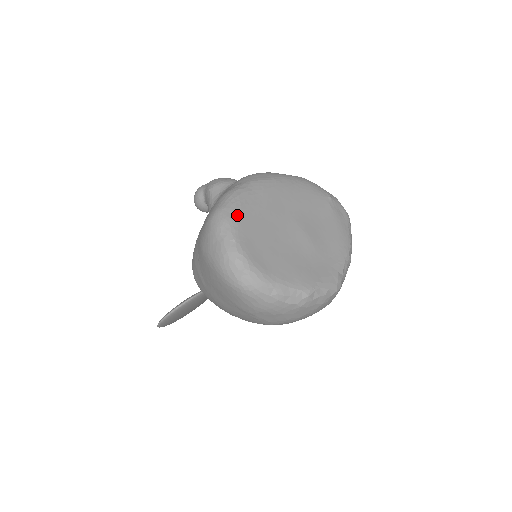
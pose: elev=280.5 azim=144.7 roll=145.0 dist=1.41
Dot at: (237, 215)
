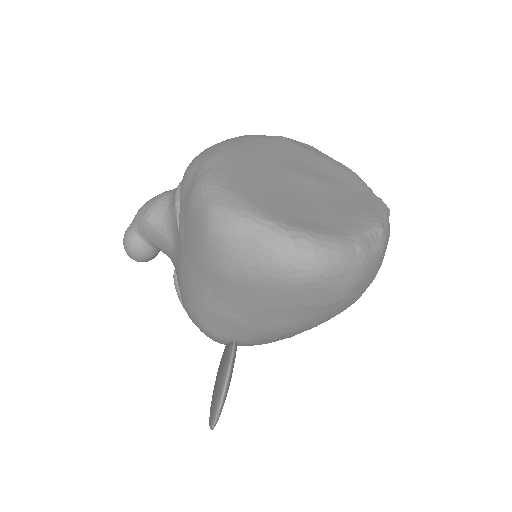
Dot at: (239, 196)
